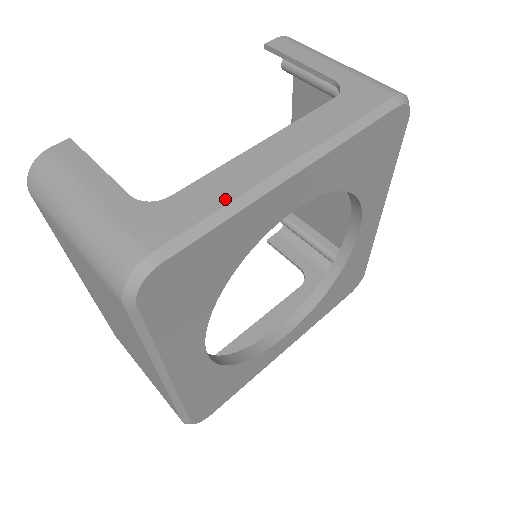
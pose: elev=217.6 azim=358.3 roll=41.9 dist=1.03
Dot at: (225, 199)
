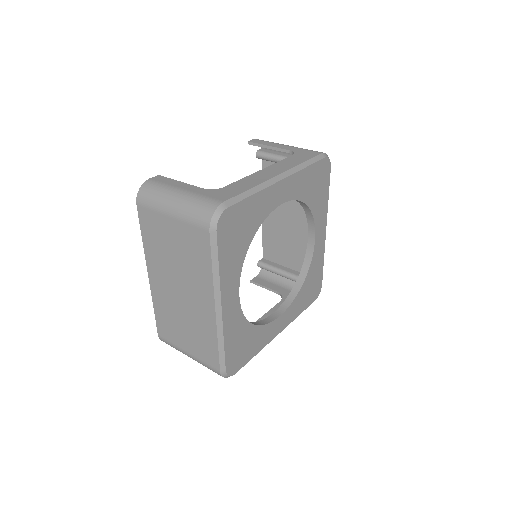
Dot at: (252, 186)
